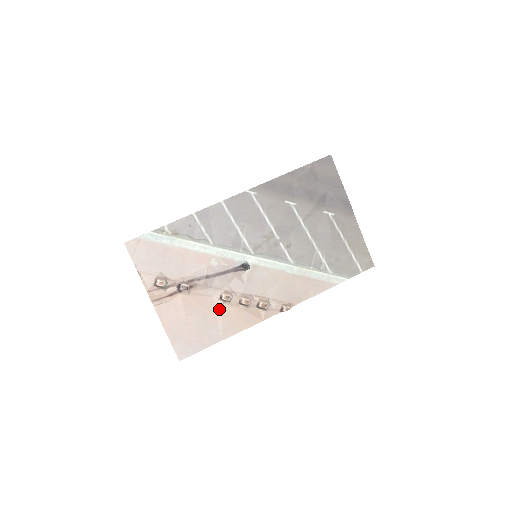
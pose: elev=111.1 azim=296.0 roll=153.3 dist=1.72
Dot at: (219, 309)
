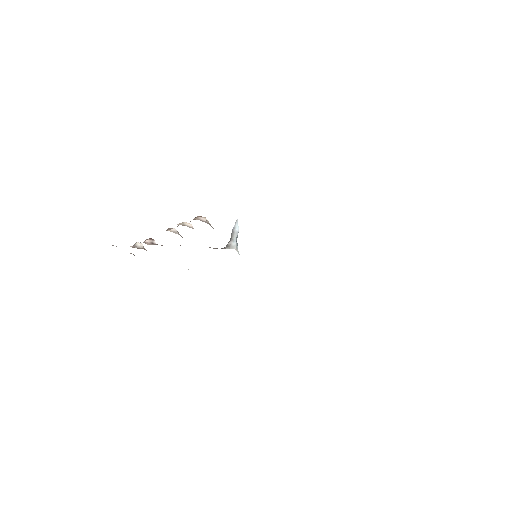
Dot at: occluded
